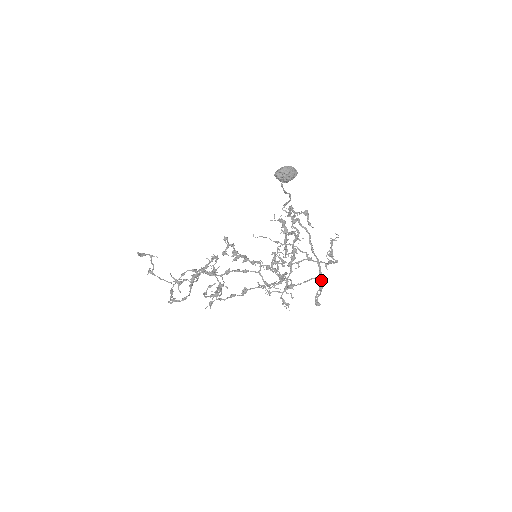
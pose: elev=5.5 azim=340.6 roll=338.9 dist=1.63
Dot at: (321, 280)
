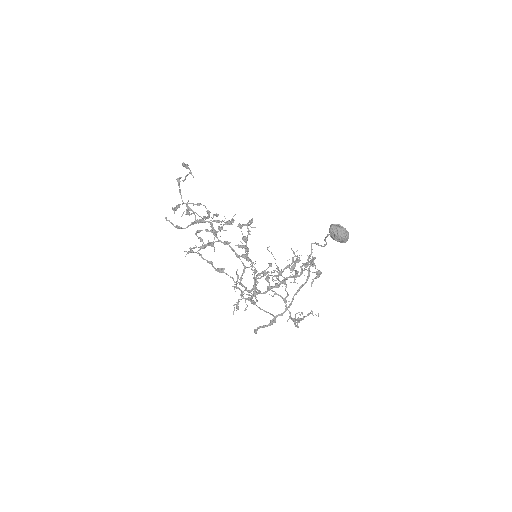
Dot at: occluded
